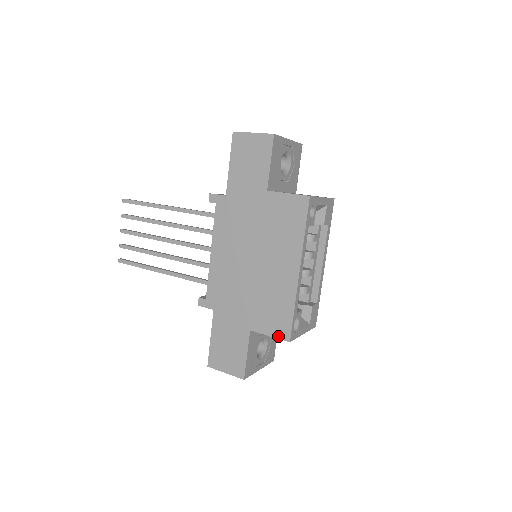
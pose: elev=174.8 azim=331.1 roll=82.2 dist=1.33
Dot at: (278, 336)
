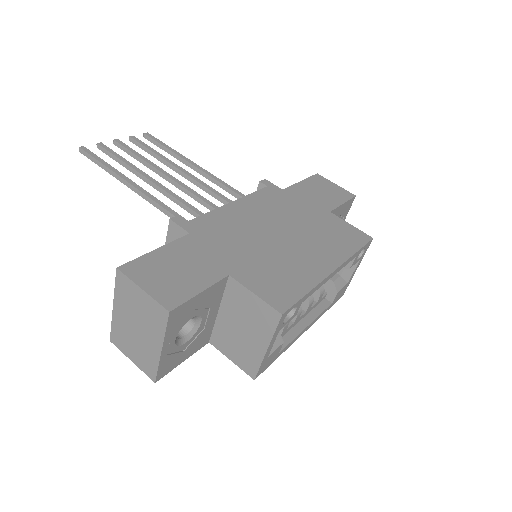
Dot at: (269, 300)
